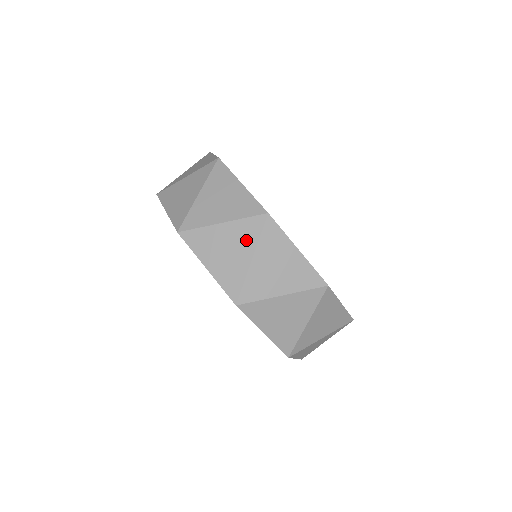
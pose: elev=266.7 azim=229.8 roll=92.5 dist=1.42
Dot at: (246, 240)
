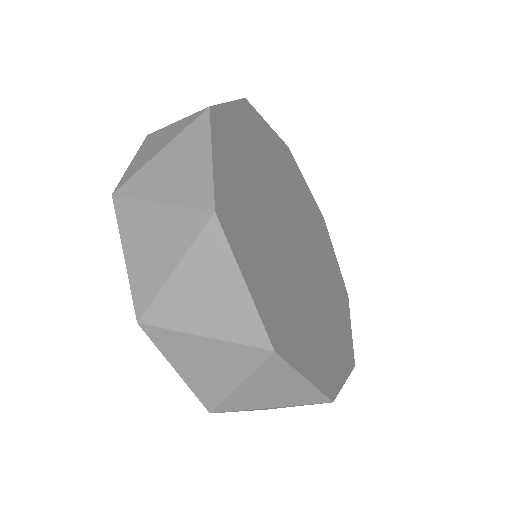
Dot at: occluded
